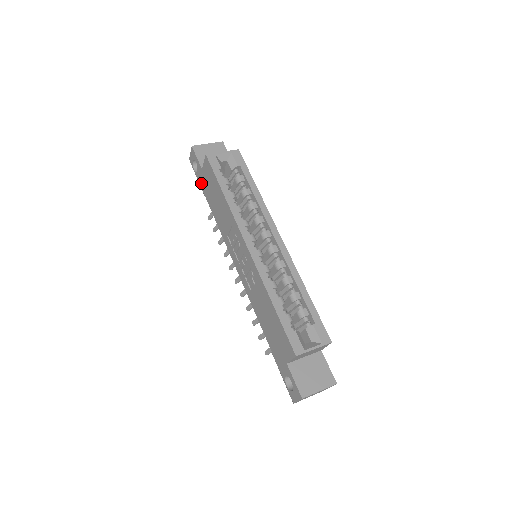
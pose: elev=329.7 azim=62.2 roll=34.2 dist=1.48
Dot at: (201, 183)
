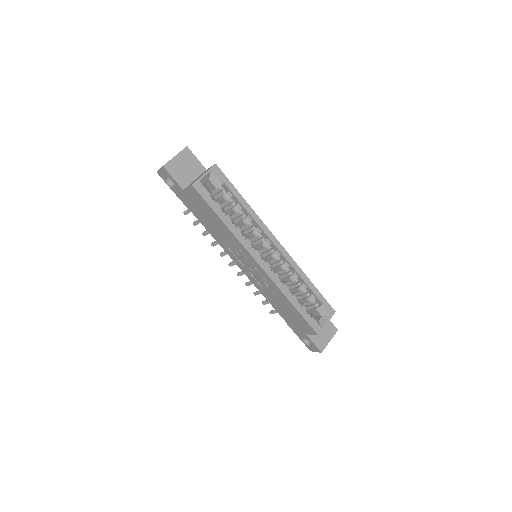
Dot at: (181, 198)
